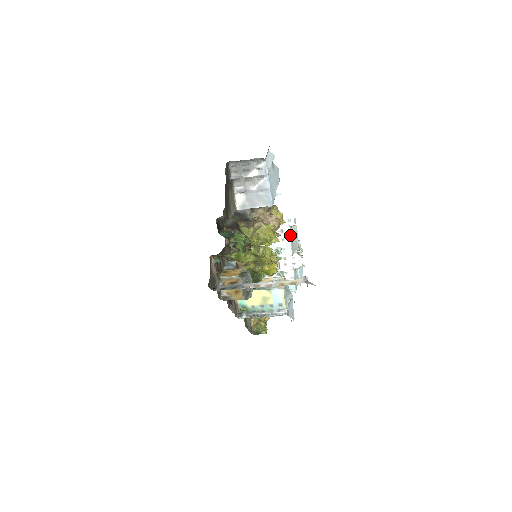
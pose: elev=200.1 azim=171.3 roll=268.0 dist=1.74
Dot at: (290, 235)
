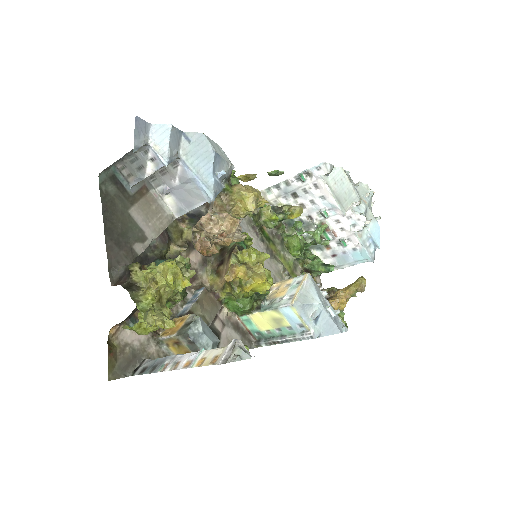
Dot at: (329, 189)
